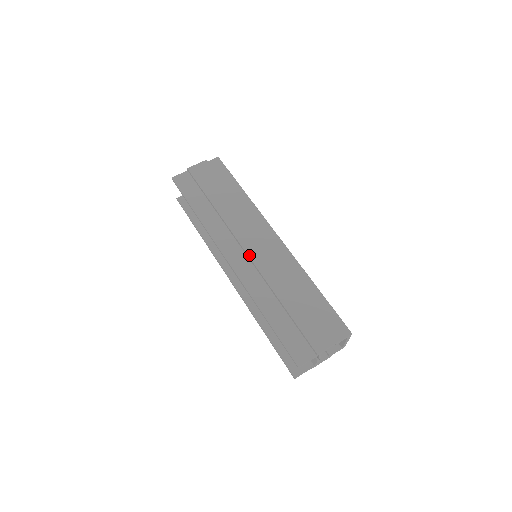
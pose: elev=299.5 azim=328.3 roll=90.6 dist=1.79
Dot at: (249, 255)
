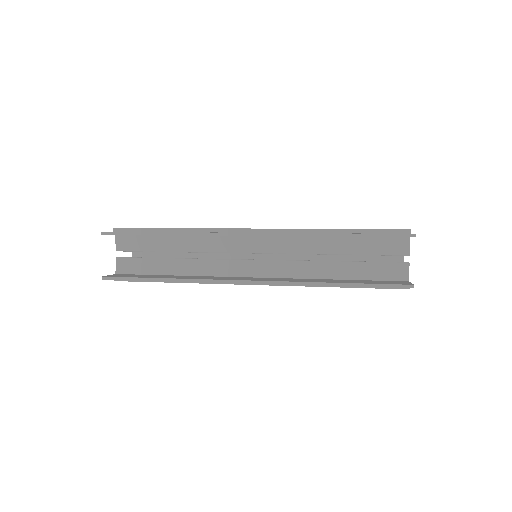
Dot at: occluded
